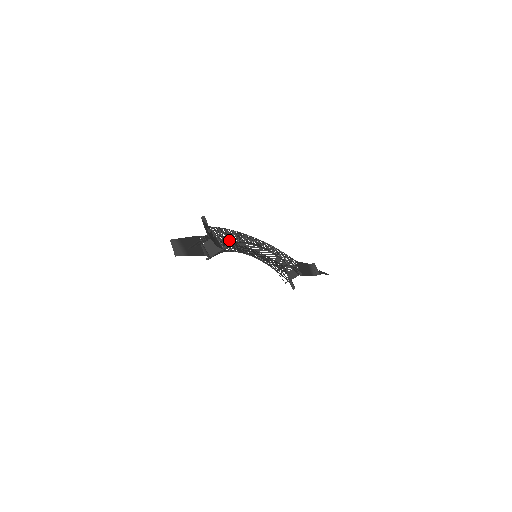
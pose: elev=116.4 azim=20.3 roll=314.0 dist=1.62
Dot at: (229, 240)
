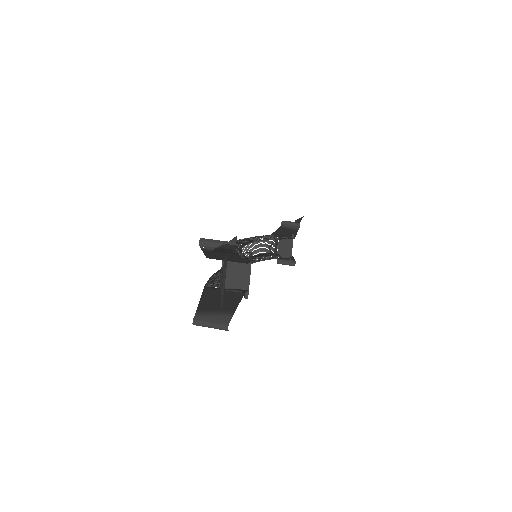
Dot at: occluded
